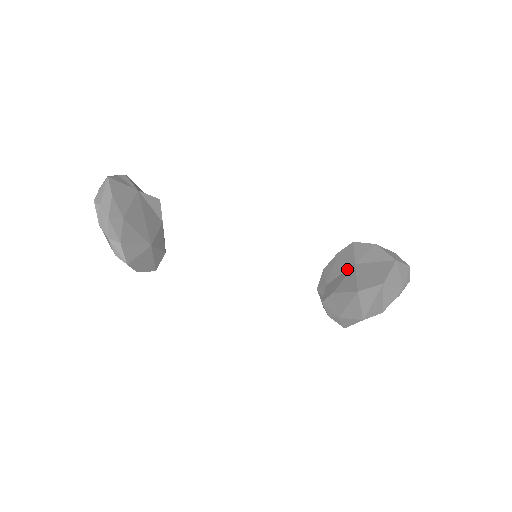
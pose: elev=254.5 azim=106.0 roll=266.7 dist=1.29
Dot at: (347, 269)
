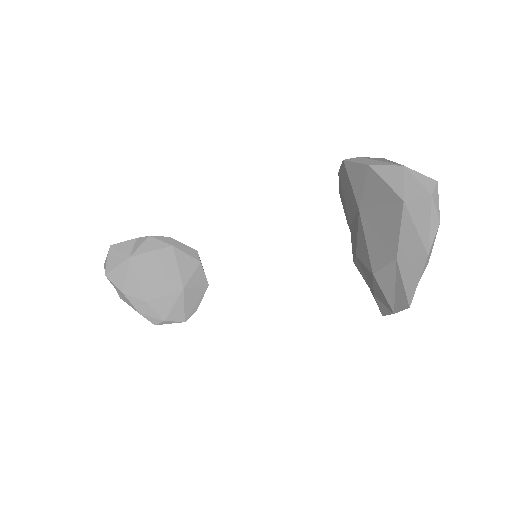
Dot at: (355, 214)
